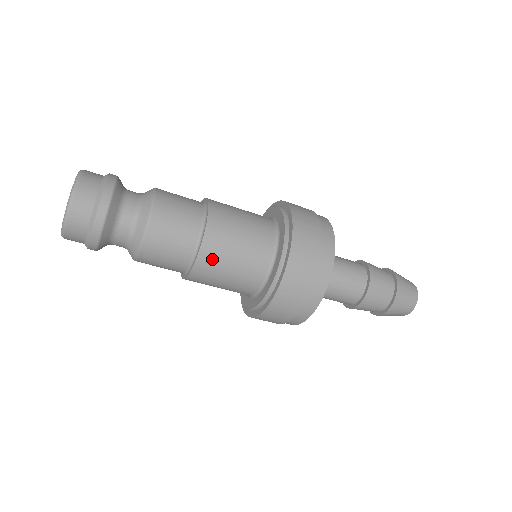
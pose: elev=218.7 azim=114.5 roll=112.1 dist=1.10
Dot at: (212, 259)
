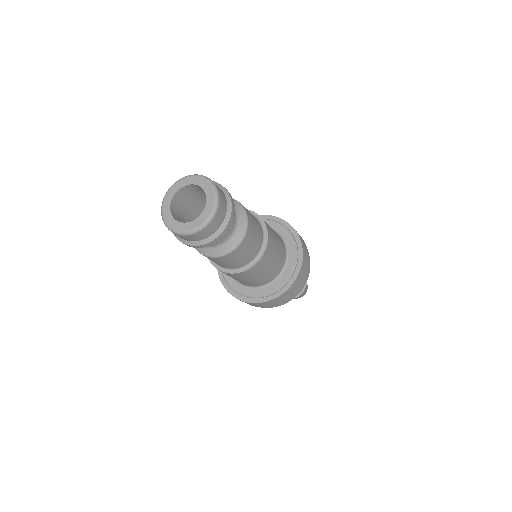
Dot at: (261, 266)
